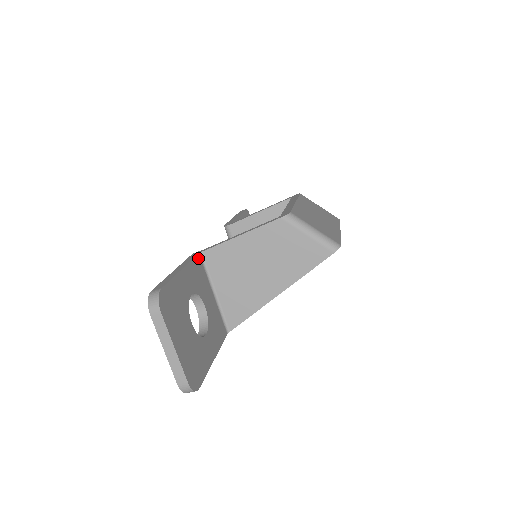
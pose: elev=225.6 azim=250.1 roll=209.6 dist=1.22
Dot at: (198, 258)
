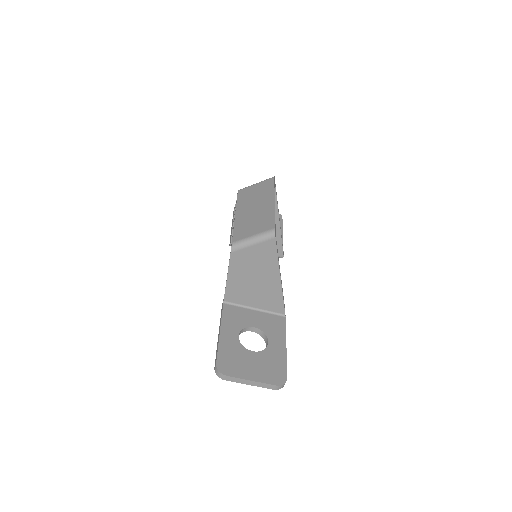
Dot at: (225, 307)
